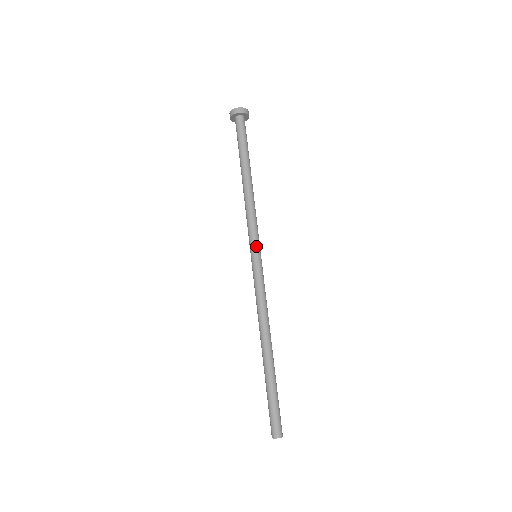
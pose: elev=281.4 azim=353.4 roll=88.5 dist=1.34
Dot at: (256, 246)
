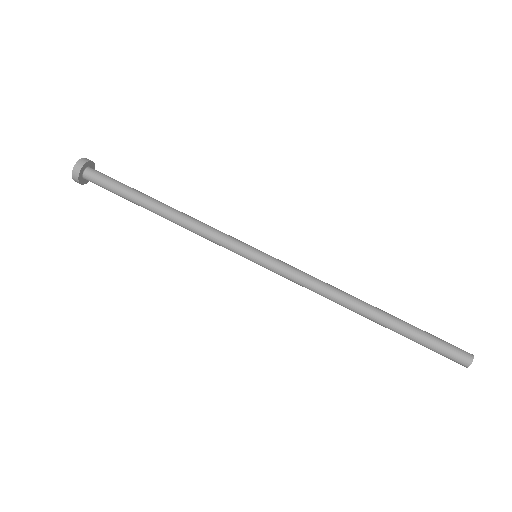
Dot at: (245, 249)
